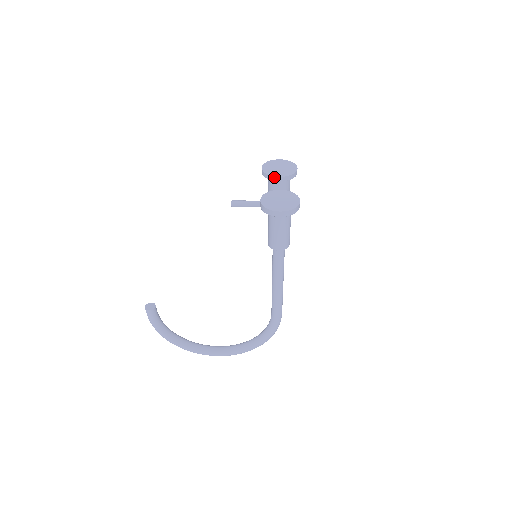
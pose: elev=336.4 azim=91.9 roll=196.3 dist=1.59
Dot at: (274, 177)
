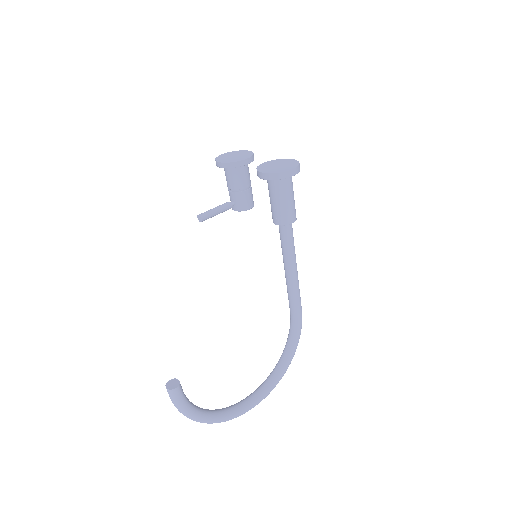
Dot at: (241, 162)
